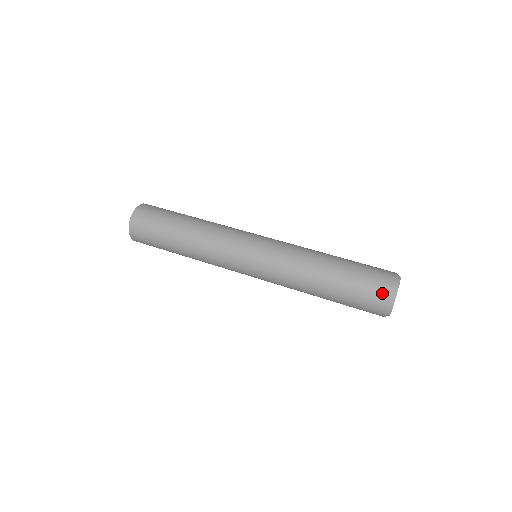
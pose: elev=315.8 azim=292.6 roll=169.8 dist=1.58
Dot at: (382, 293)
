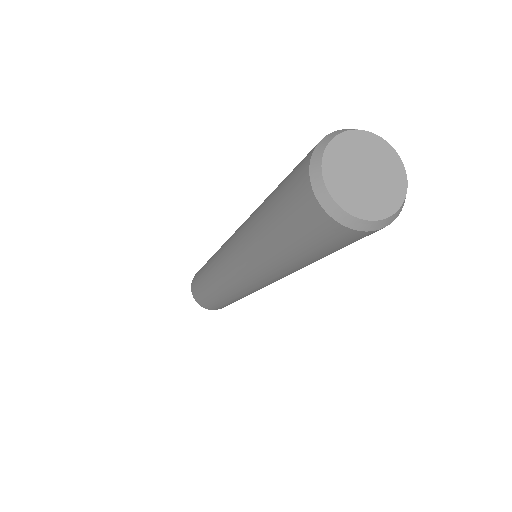
Dot at: occluded
